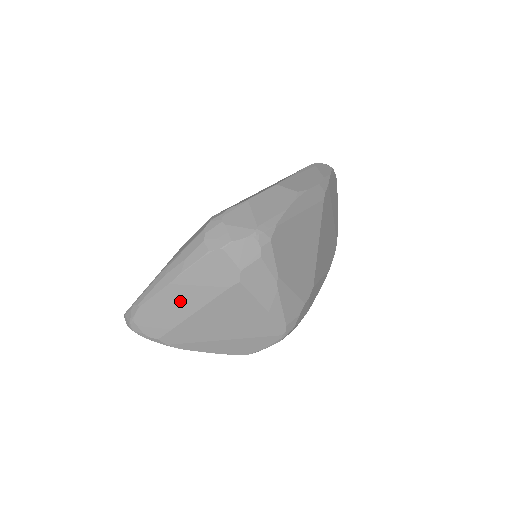
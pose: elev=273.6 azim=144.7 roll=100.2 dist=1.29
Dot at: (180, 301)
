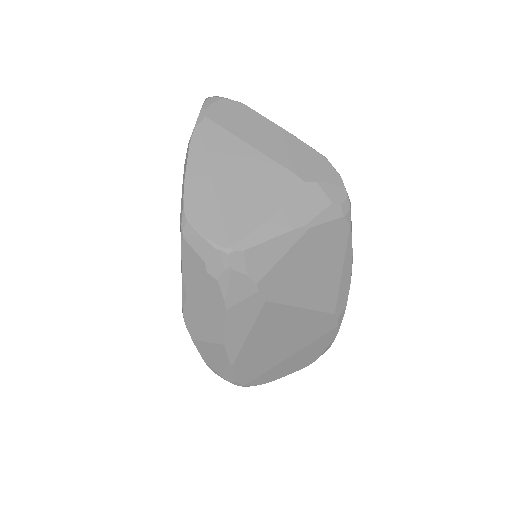
Dot at: (263, 135)
